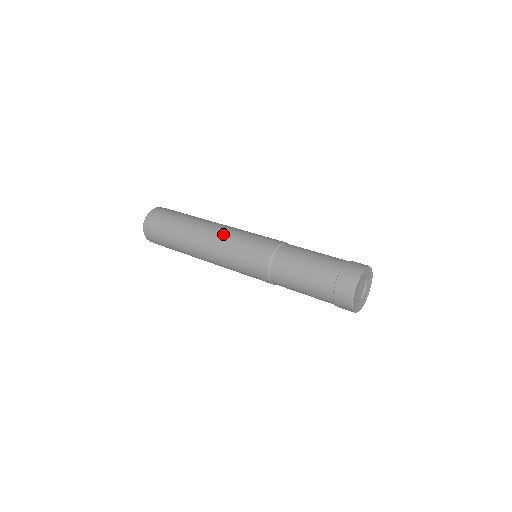
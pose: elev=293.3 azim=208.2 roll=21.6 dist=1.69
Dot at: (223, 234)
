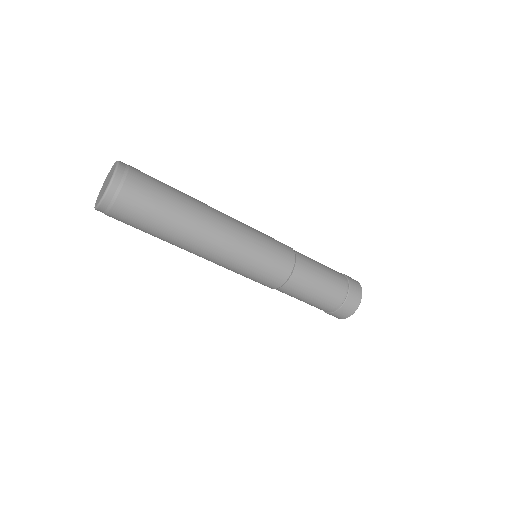
Dot at: occluded
